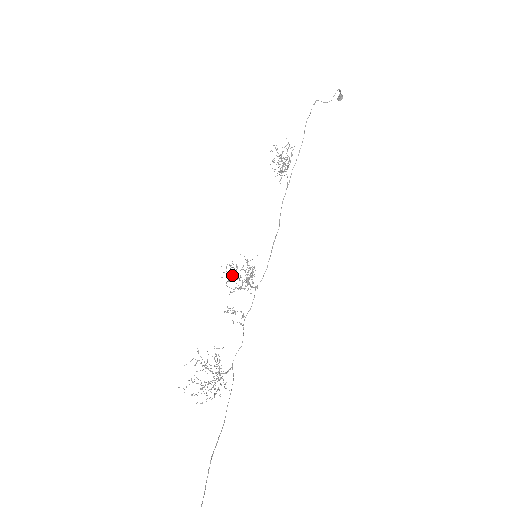
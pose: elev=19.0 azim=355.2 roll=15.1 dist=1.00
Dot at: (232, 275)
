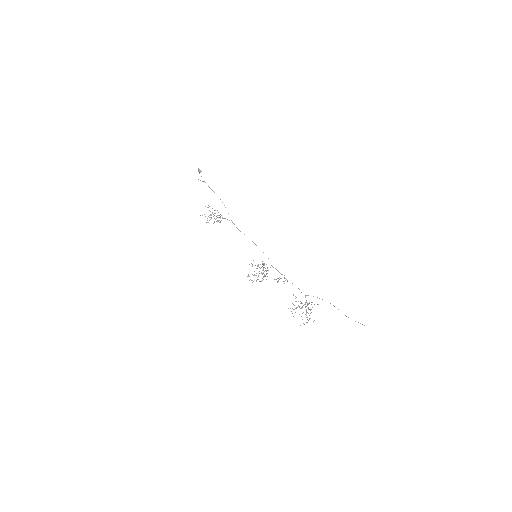
Dot at: occluded
